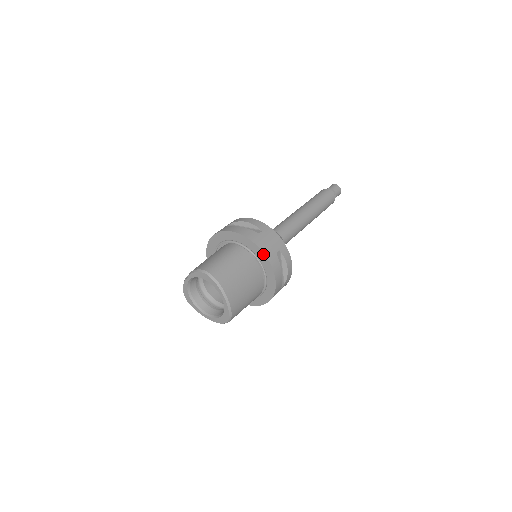
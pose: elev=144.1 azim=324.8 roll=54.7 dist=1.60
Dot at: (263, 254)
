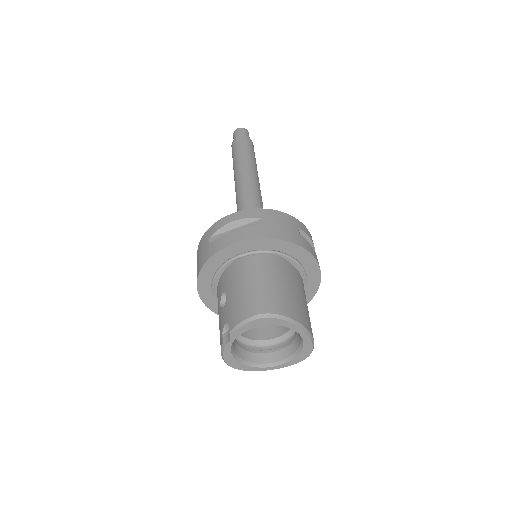
Dot at: (293, 245)
